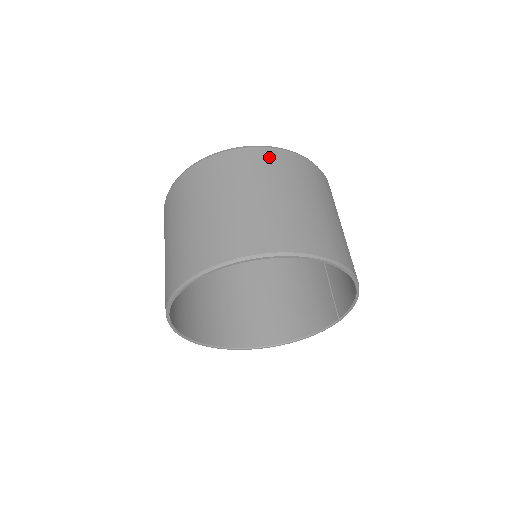
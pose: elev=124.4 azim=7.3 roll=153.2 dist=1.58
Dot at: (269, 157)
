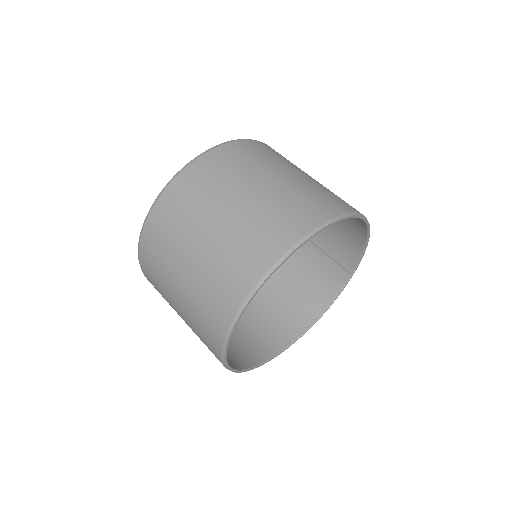
Dot at: (236, 151)
